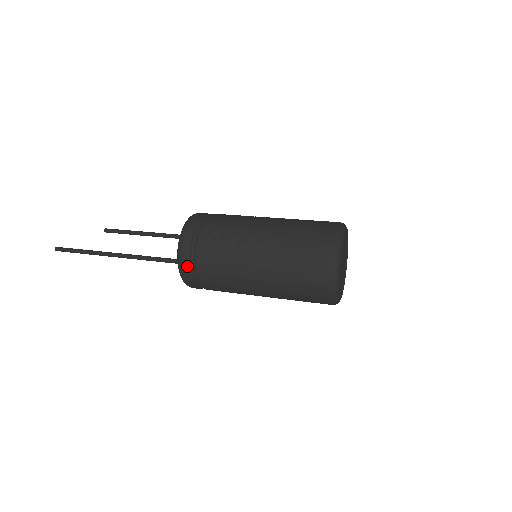
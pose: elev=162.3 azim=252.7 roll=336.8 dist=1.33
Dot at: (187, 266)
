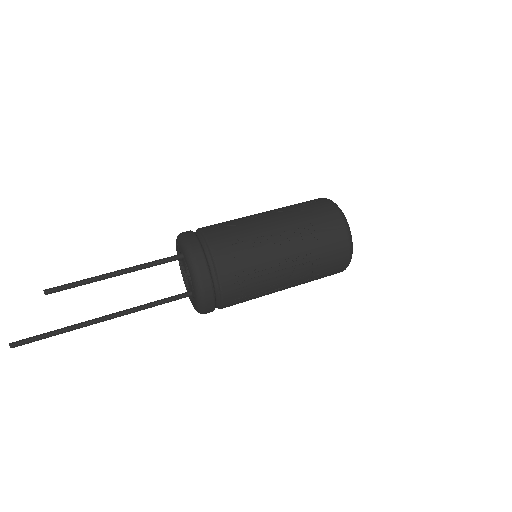
Dot at: occluded
